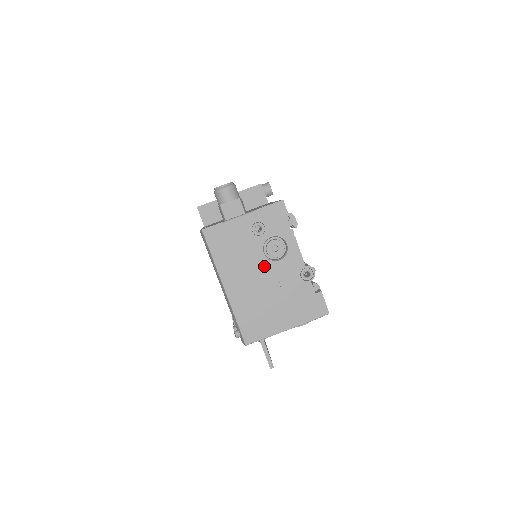
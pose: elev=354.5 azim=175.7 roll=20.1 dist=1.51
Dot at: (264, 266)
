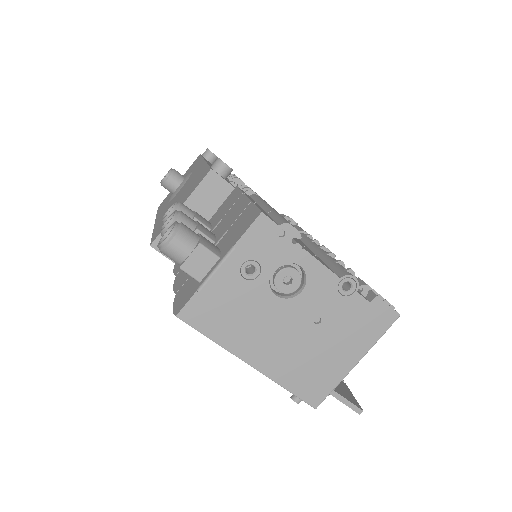
Dot at: (285, 310)
